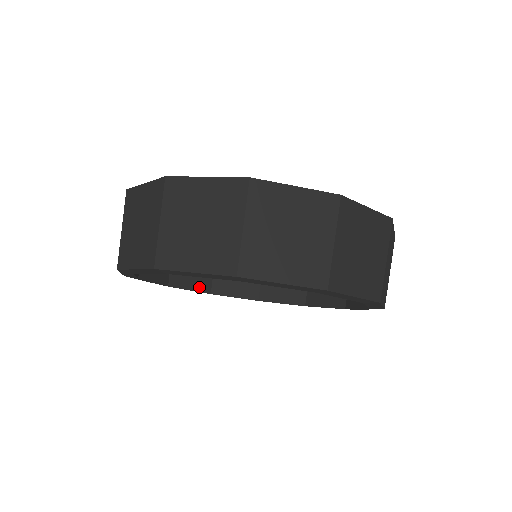
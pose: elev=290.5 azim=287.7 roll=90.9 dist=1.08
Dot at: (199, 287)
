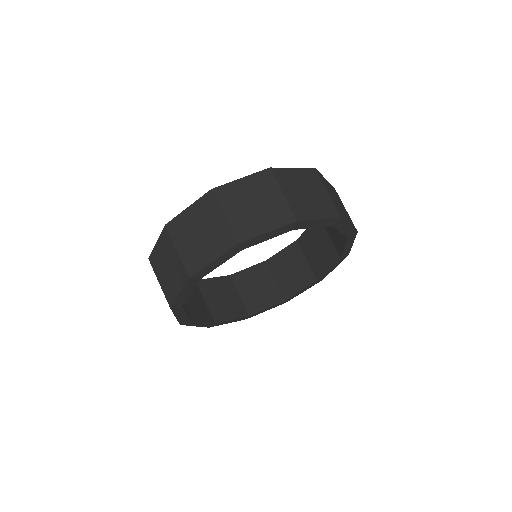
Dot at: (206, 319)
